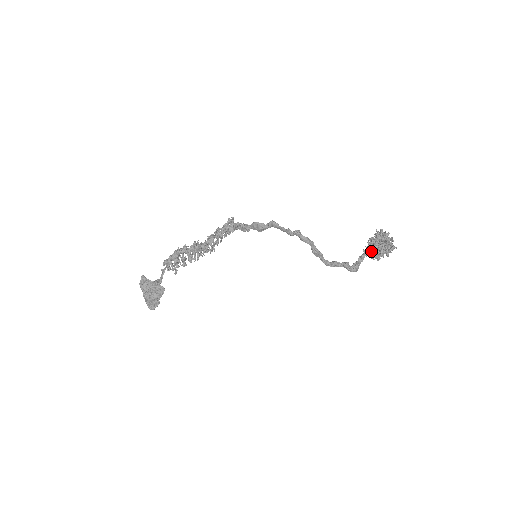
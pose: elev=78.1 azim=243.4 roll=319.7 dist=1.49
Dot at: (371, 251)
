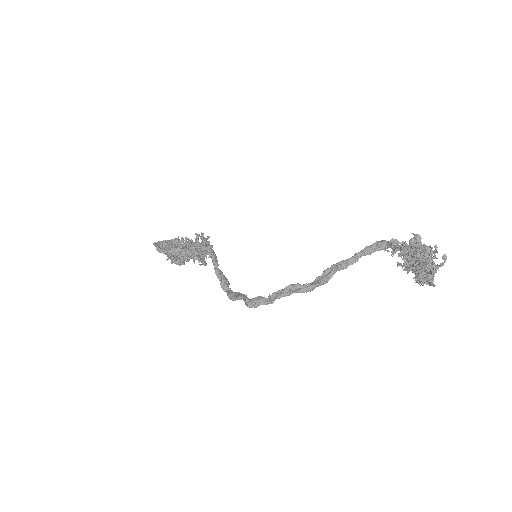
Dot at: occluded
